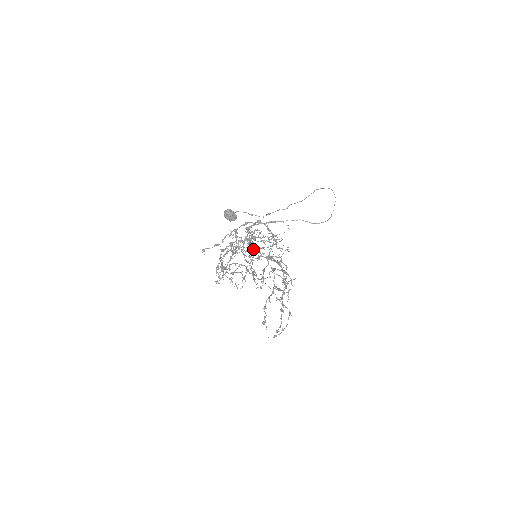
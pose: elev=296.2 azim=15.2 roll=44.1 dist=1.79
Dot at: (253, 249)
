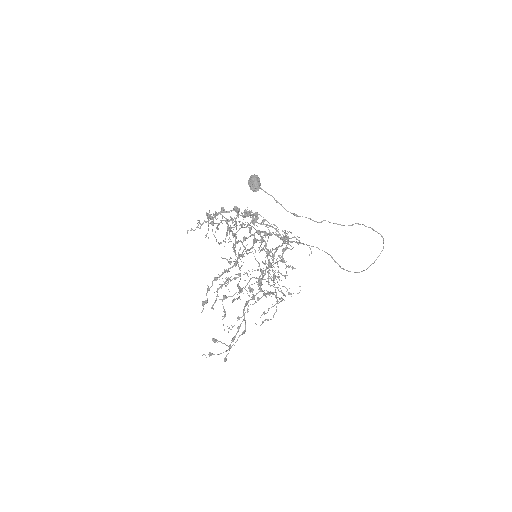
Dot at: occluded
